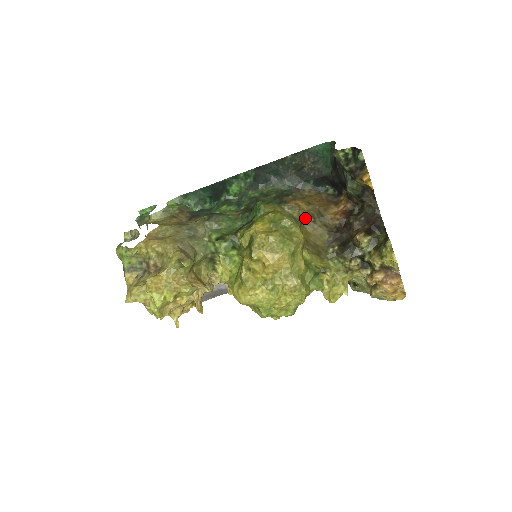
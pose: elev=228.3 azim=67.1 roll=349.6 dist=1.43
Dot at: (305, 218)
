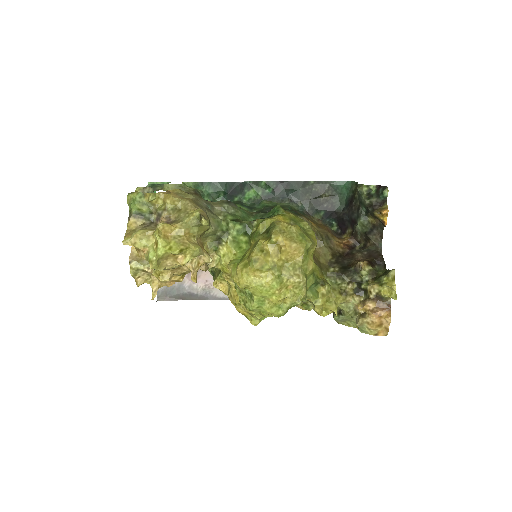
Dot at: (315, 235)
